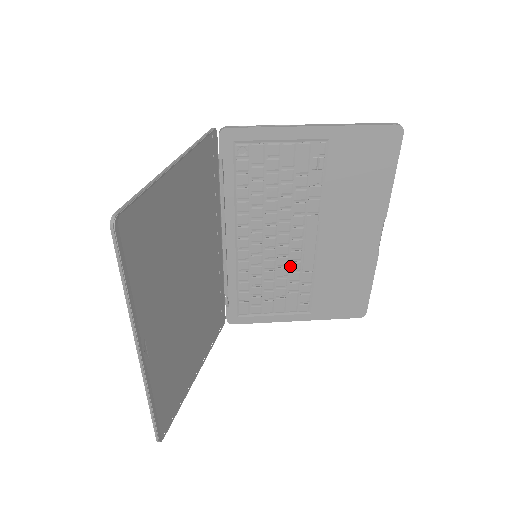
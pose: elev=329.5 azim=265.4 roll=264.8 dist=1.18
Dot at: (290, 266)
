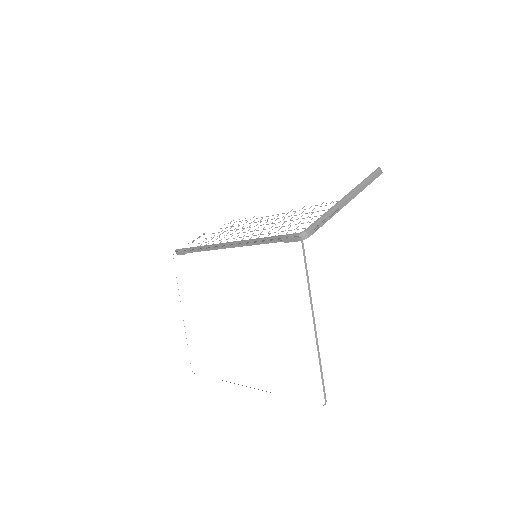
Dot at: occluded
